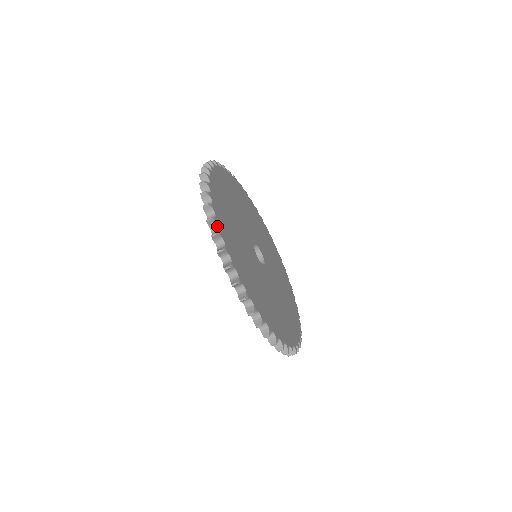
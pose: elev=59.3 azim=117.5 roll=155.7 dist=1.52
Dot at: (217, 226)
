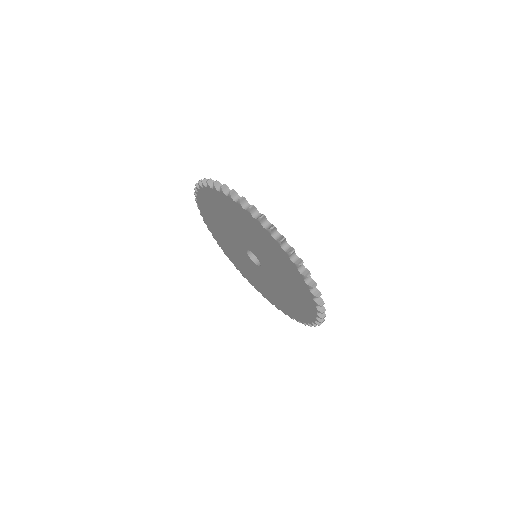
Dot at: occluded
